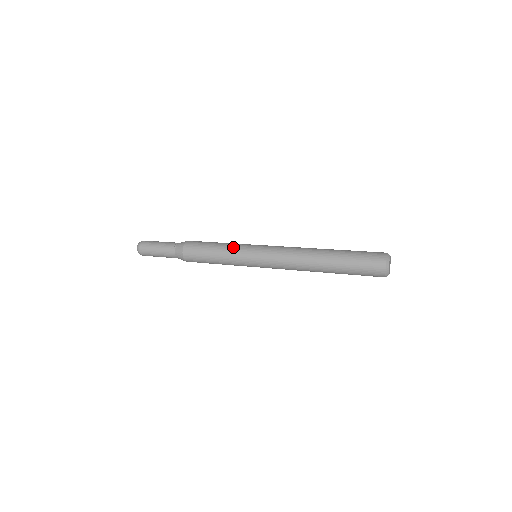
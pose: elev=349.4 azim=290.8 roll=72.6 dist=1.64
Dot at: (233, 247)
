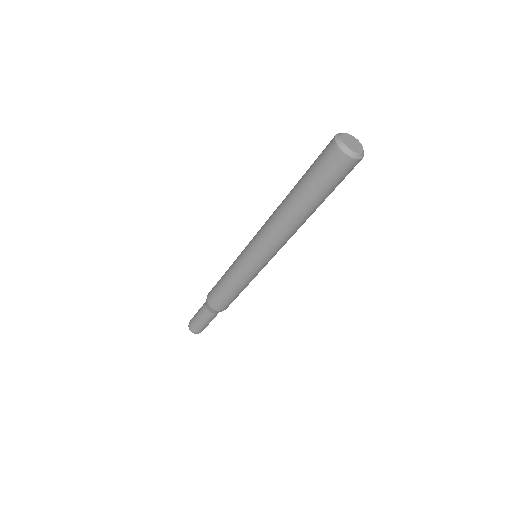
Dot at: occluded
